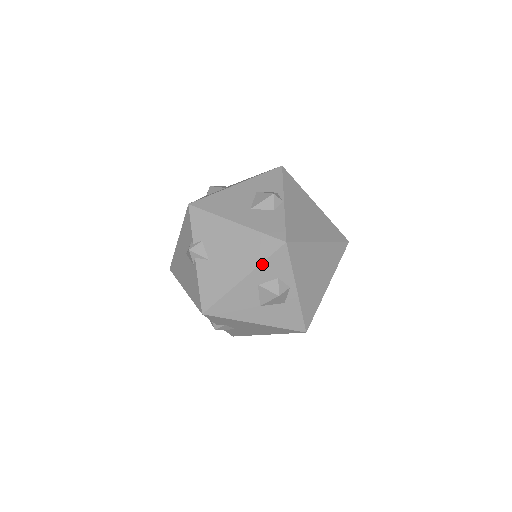
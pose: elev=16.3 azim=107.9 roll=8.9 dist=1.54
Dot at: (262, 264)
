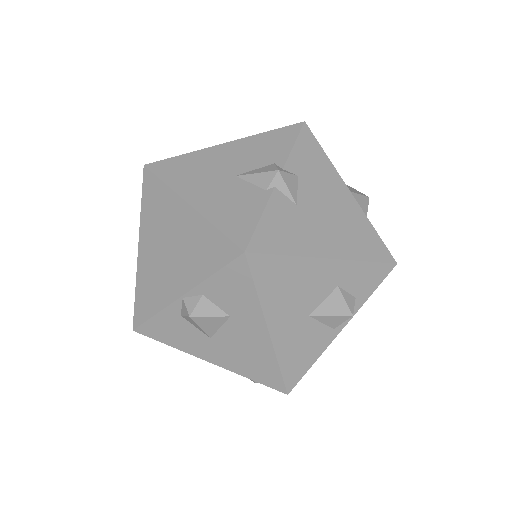
Dot at: occluded
